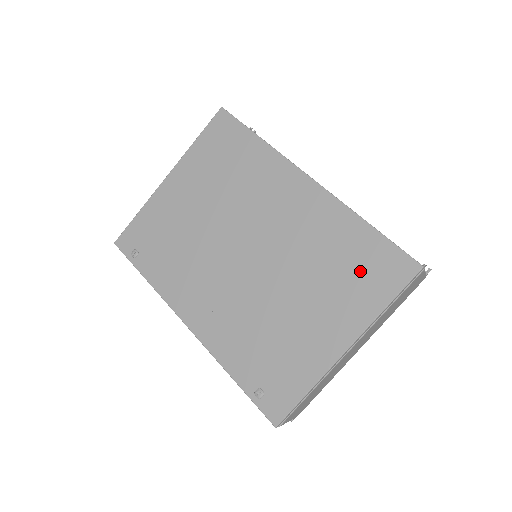
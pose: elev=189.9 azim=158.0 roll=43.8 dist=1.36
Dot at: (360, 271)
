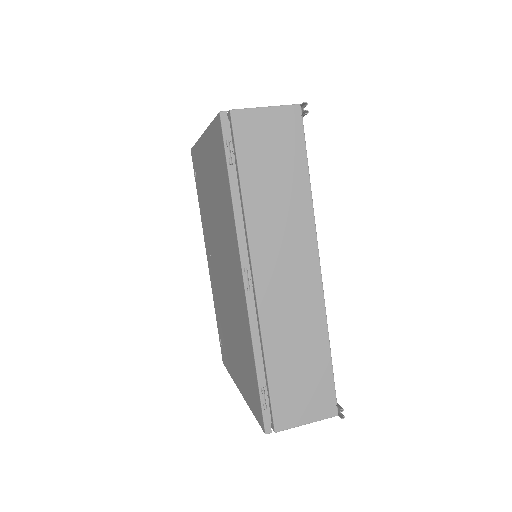
Dot at: (248, 377)
